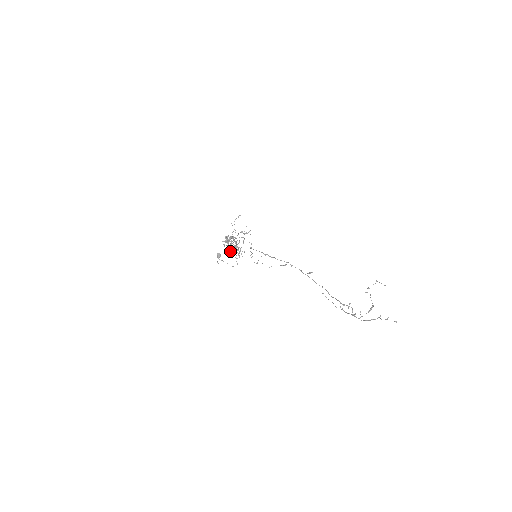
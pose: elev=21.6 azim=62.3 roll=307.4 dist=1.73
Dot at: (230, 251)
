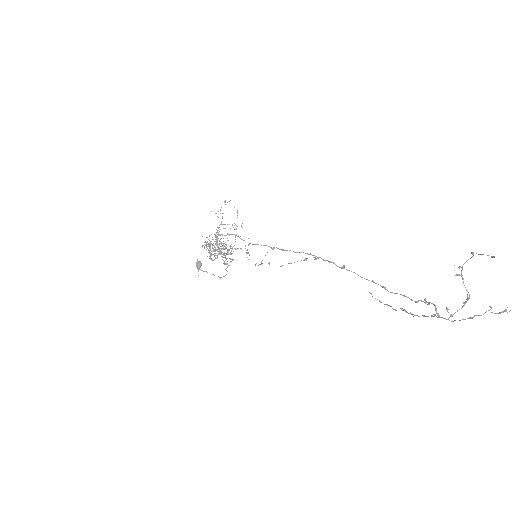
Dot at: (216, 255)
